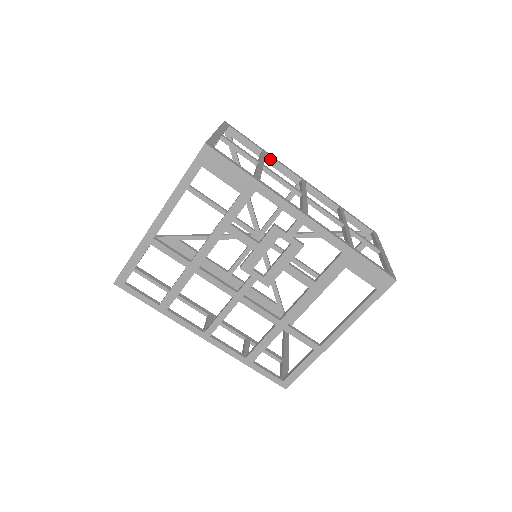
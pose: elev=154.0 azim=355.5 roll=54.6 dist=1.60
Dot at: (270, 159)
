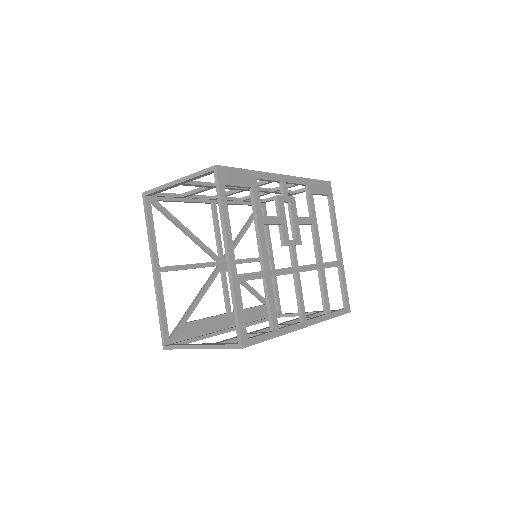
Dot at: (189, 197)
